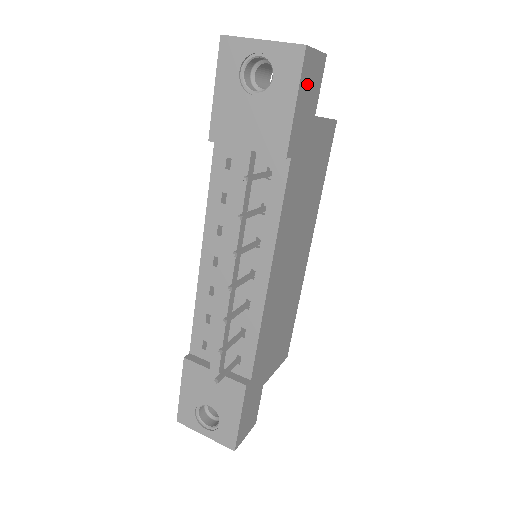
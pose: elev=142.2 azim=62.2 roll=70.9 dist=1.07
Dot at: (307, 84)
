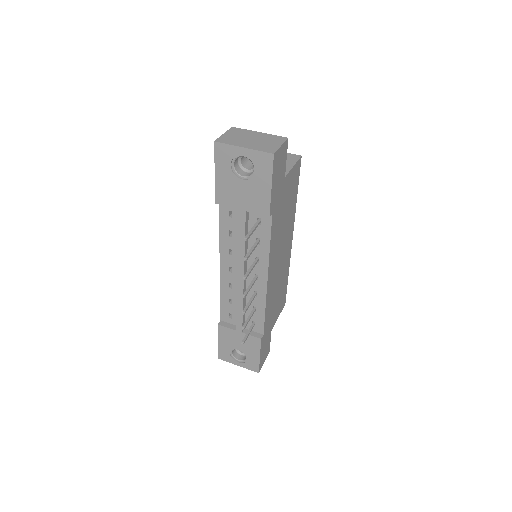
Dot at: (277, 169)
